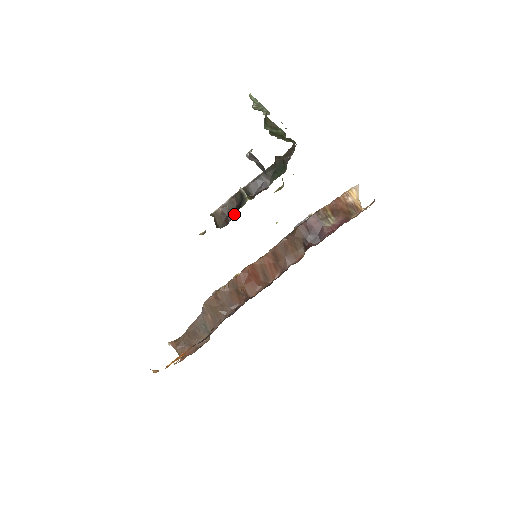
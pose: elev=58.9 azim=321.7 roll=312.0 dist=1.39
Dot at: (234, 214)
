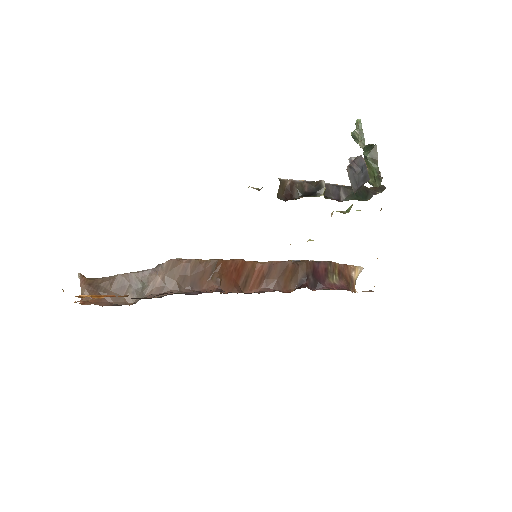
Dot at: (300, 197)
